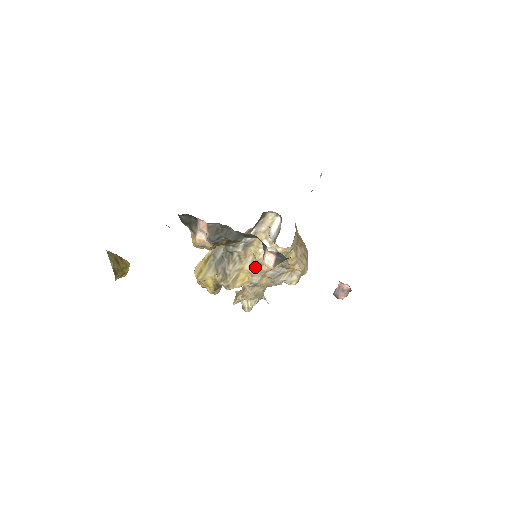
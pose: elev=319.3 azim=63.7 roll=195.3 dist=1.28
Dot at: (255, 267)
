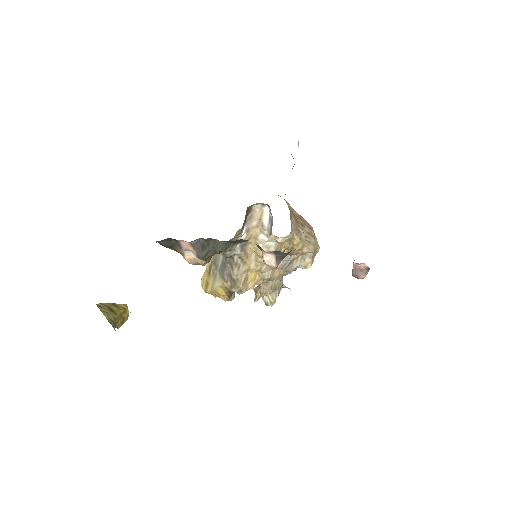
Dot at: (261, 263)
